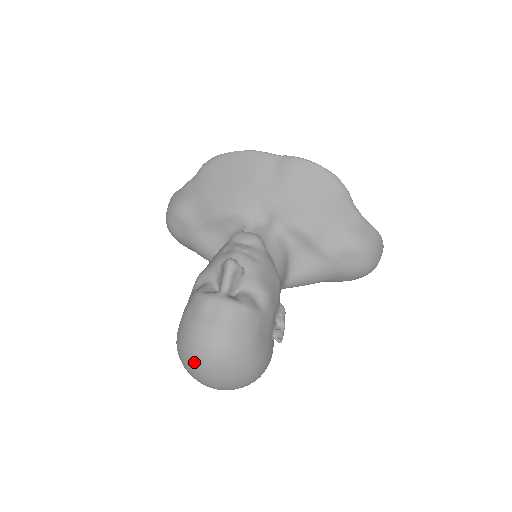
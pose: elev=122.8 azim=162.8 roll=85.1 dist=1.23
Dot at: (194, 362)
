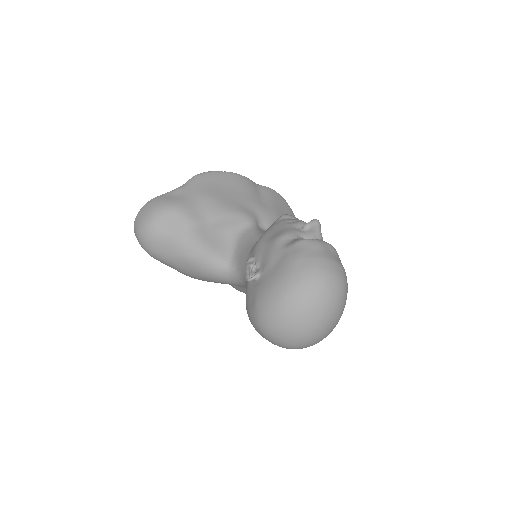
Dot at: (323, 293)
